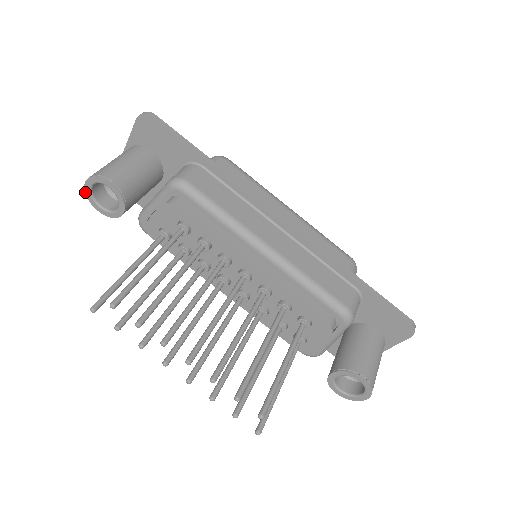
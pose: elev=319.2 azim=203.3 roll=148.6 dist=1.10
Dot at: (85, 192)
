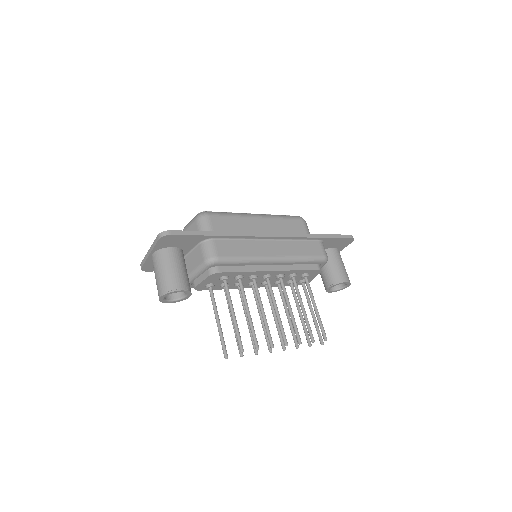
Dot at: (160, 301)
